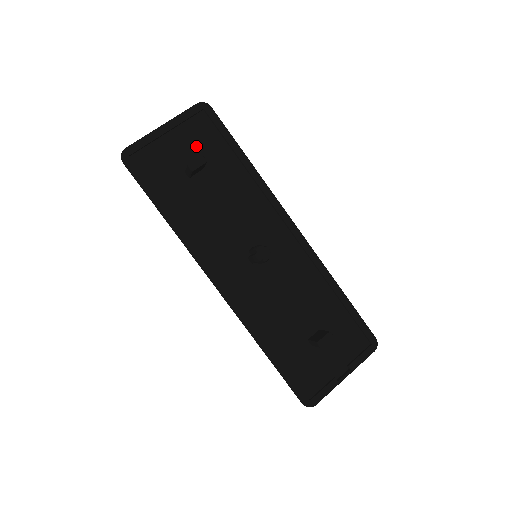
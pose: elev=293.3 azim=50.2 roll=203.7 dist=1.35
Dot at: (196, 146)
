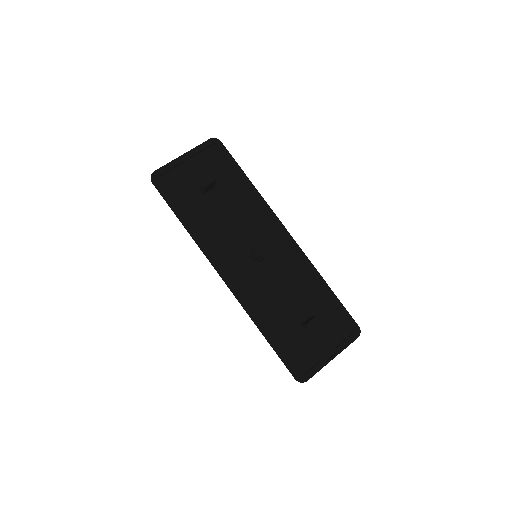
Dot at: (209, 170)
